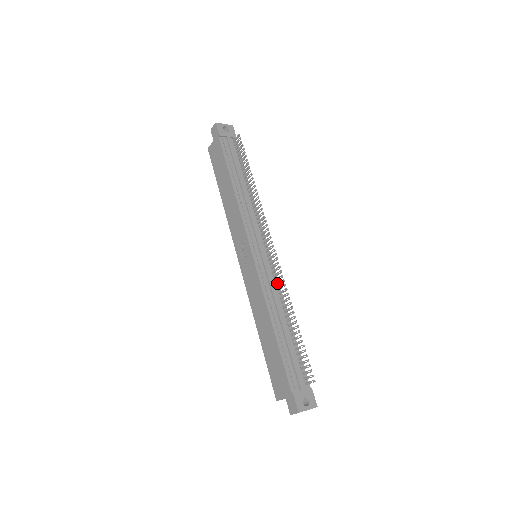
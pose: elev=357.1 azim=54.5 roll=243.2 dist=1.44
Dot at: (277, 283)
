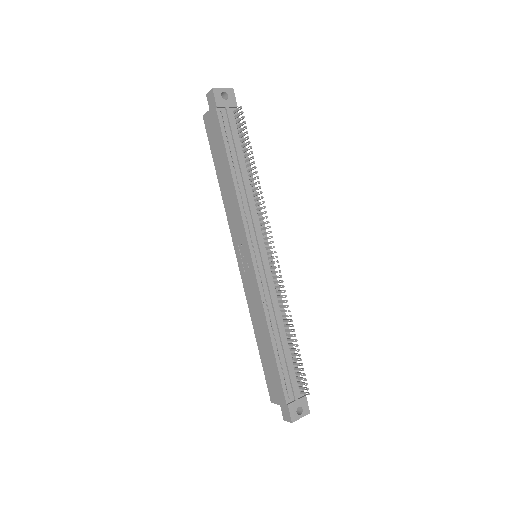
Dot at: (277, 291)
